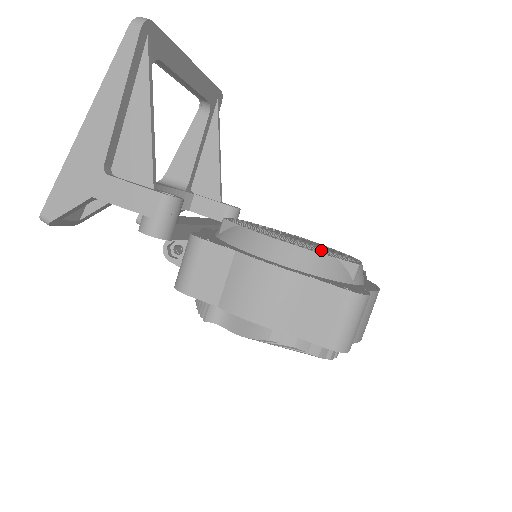
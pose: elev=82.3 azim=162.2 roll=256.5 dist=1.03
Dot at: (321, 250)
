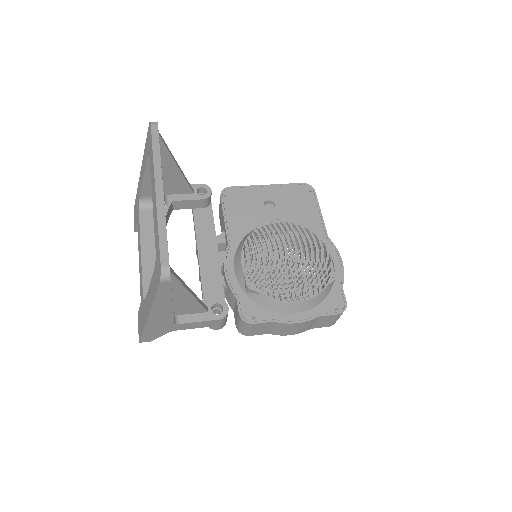
Dot at: occluded
